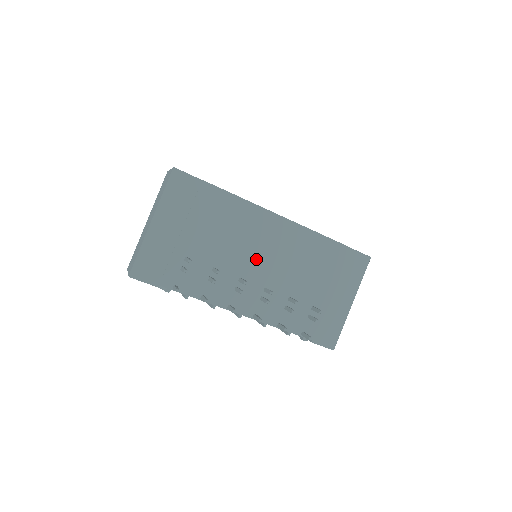
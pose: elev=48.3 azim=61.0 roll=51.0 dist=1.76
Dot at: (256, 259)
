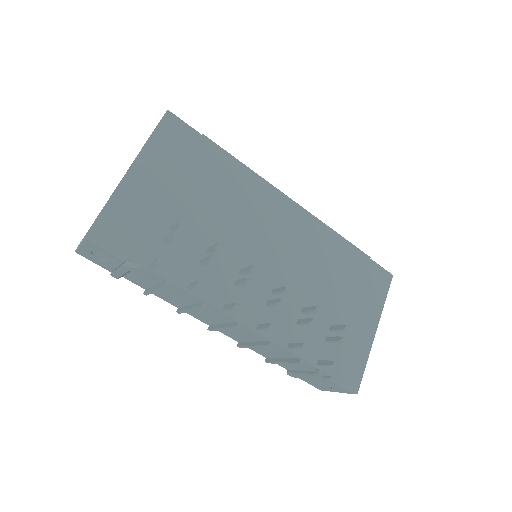
Dot at: (263, 248)
